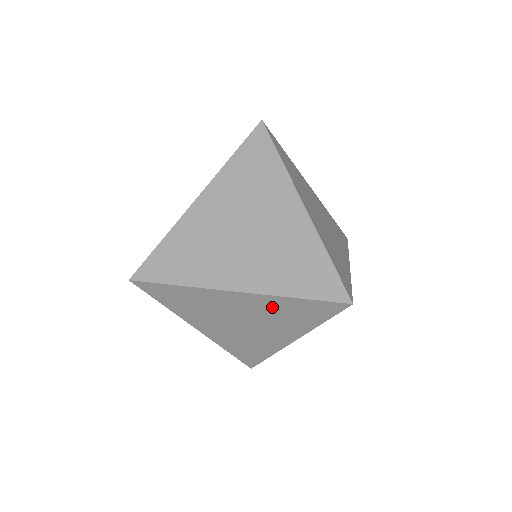
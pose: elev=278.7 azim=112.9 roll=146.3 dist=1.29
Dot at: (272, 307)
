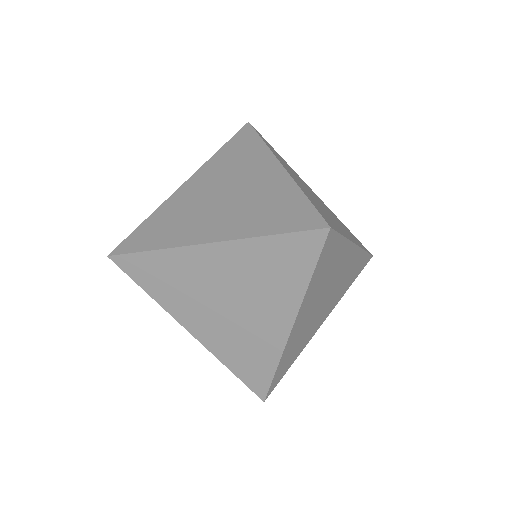
Dot at: (249, 262)
